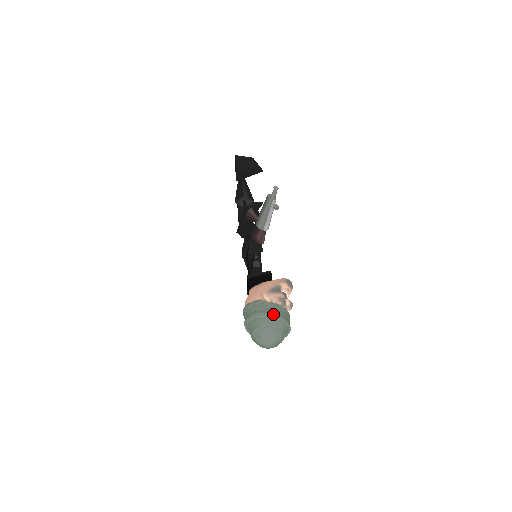
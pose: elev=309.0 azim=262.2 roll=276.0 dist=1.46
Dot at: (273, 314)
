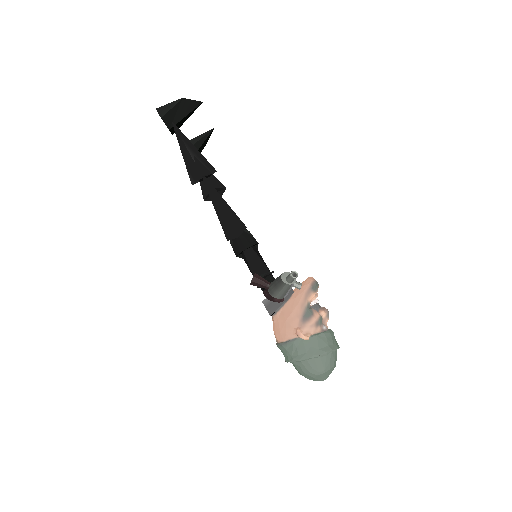
Dot at: (320, 355)
